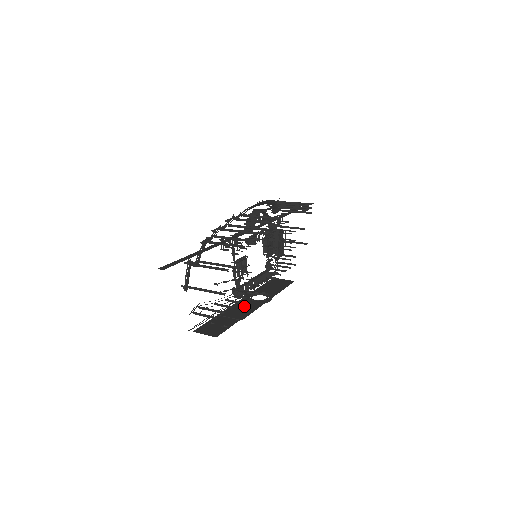
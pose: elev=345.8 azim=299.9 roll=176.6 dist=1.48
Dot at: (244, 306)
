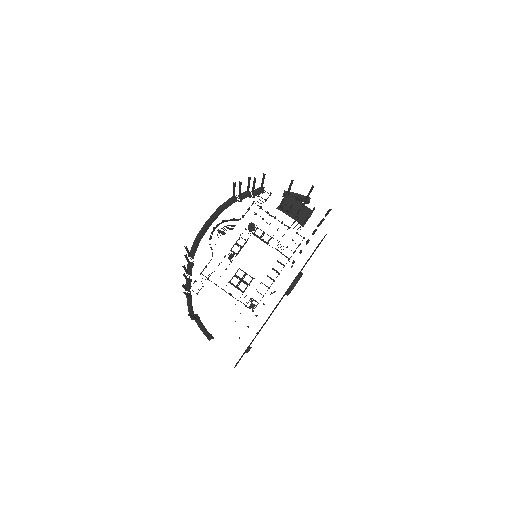
Dot at: occluded
